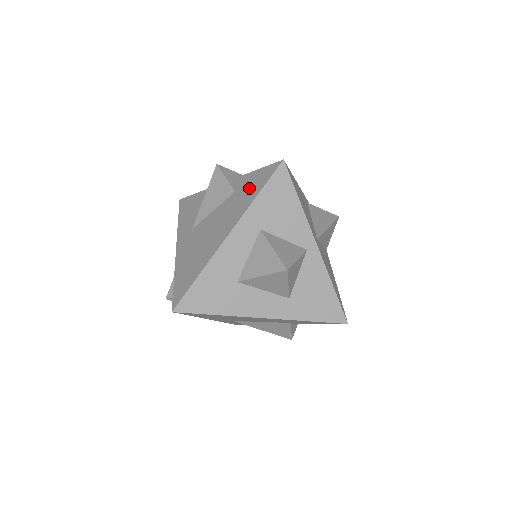
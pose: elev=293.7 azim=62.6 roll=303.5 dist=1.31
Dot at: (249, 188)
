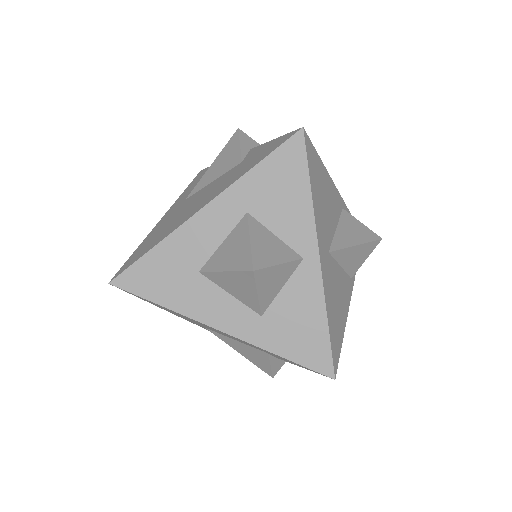
Dot at: (254, 158)
